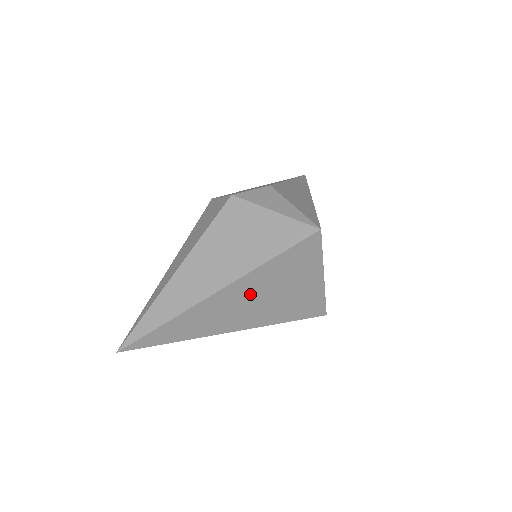
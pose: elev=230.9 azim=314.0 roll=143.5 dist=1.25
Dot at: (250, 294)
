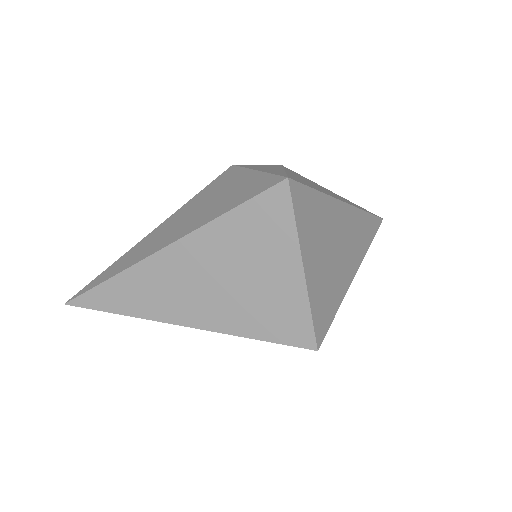
Dot at: (204, 266)
